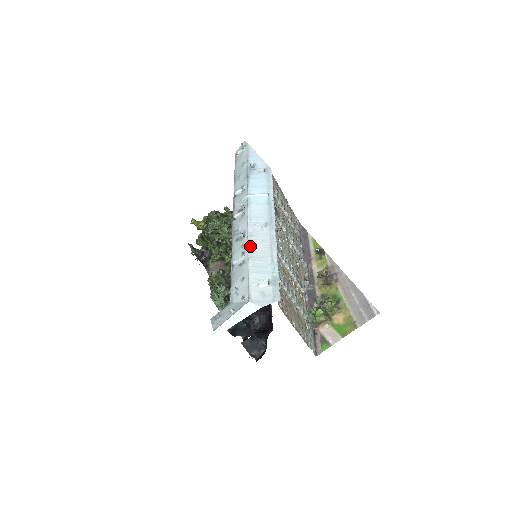
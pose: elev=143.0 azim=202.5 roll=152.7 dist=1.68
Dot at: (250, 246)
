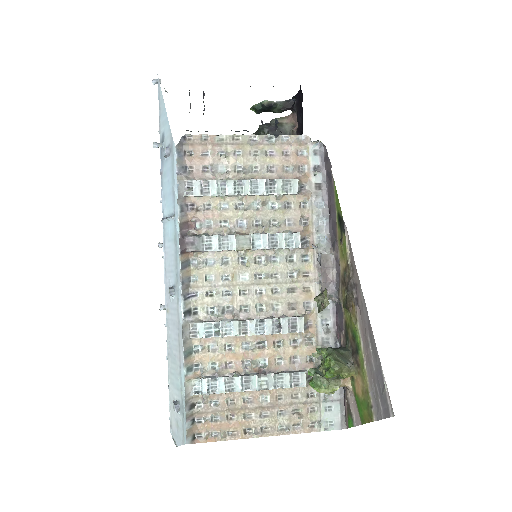
Dot at: (167, 333)
